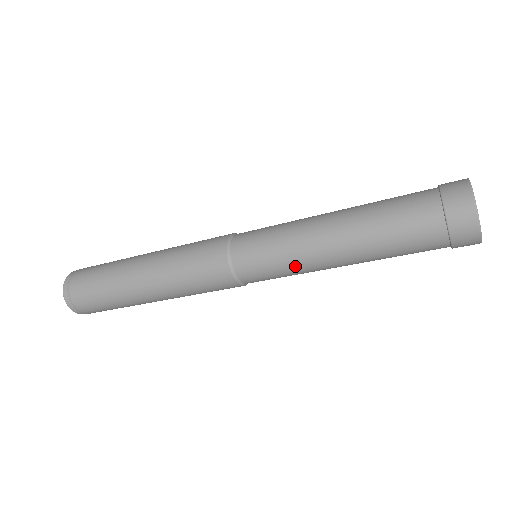
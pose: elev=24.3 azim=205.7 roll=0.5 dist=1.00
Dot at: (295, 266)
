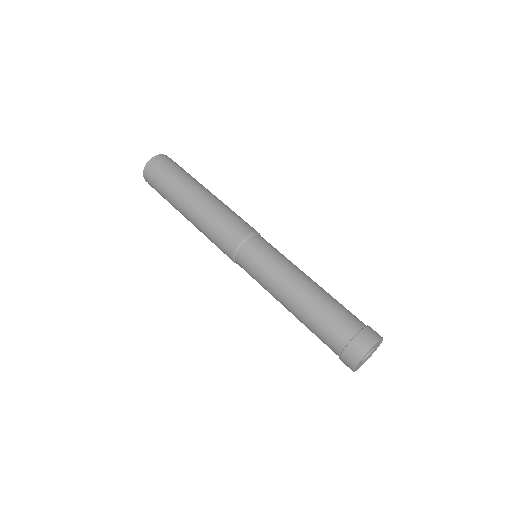
Dot at: occluded
